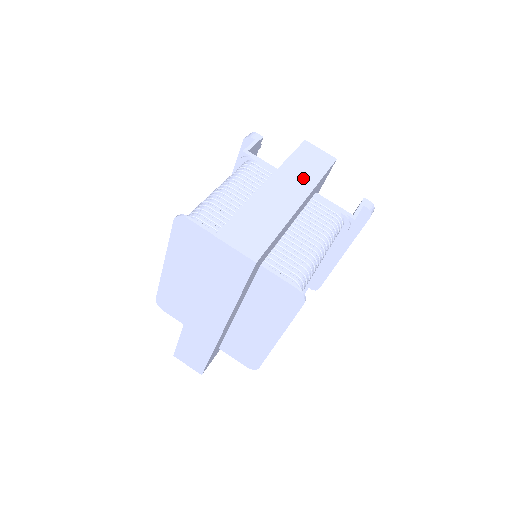
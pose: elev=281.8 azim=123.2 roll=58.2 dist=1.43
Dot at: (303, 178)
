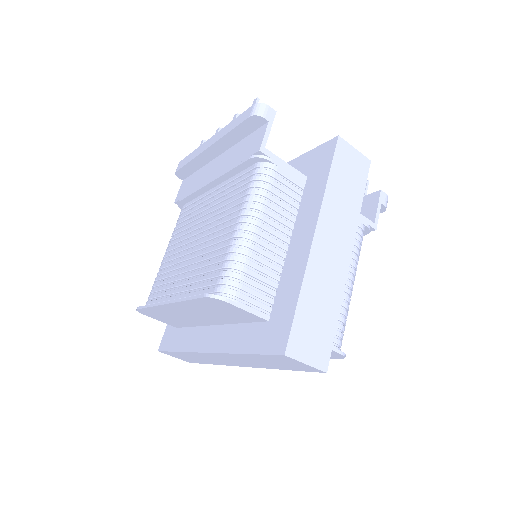
Dot at: (346, 212)
